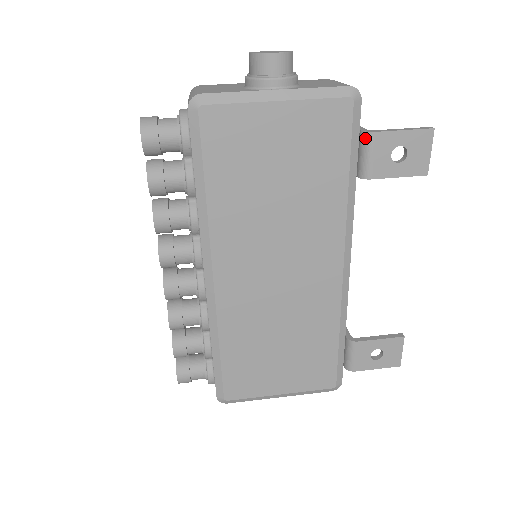
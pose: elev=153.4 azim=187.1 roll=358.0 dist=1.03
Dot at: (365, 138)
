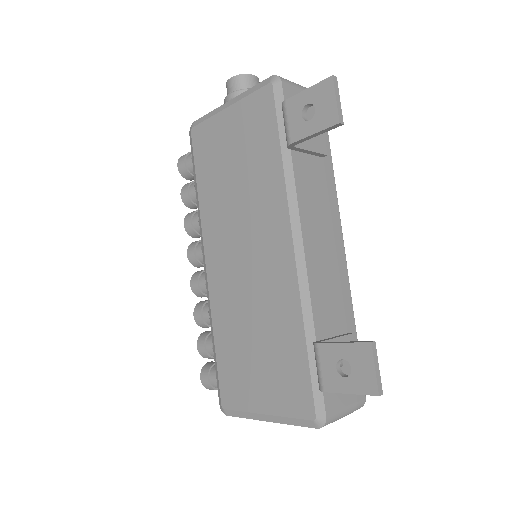
Dot at: (282, 110)
